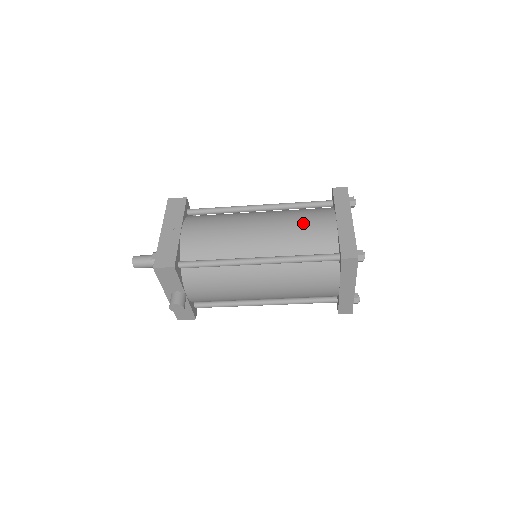
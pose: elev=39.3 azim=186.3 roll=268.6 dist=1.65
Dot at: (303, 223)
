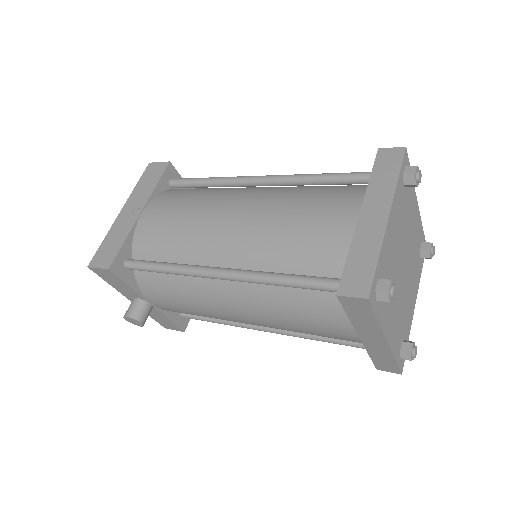
Dot at: (302, 215)
